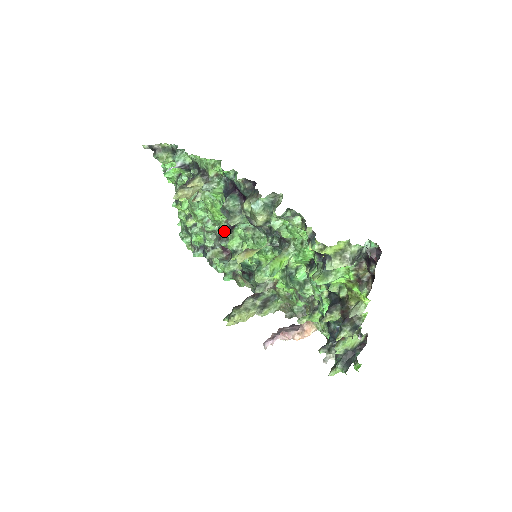
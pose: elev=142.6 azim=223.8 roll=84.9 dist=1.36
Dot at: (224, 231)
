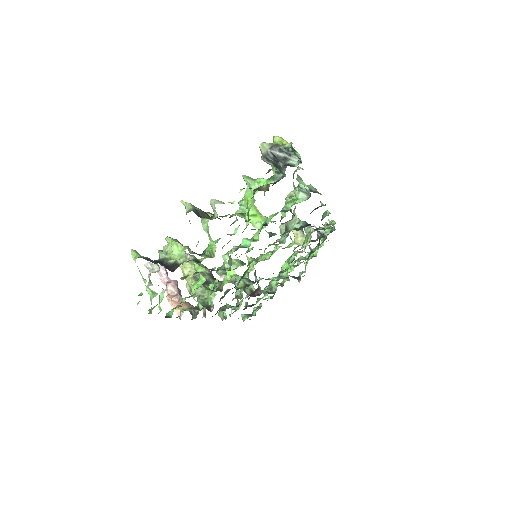
Dot at: (274, 277)
